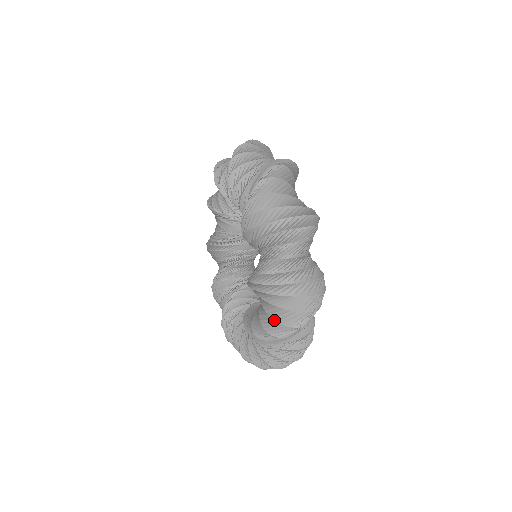
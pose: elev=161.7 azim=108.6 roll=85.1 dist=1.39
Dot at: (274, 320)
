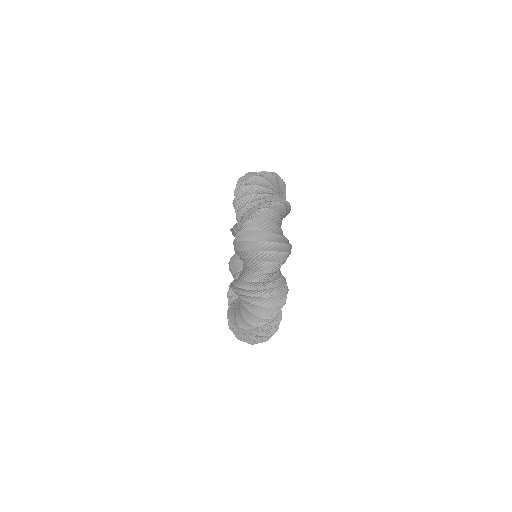
Dot at: occluded
